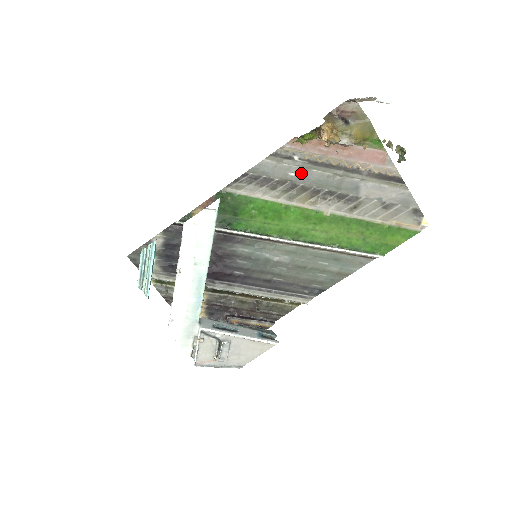
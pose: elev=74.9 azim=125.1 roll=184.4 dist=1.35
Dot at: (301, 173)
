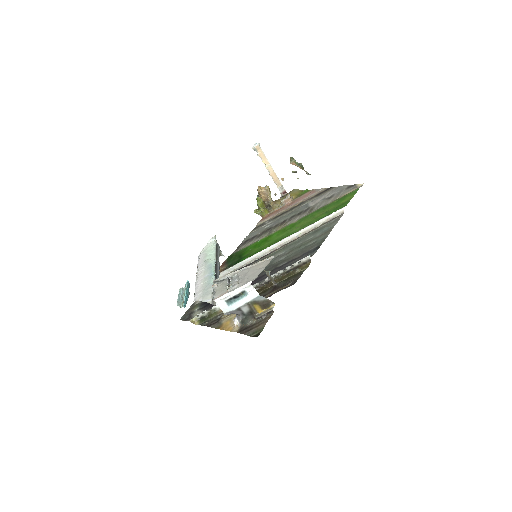
Dot at: (272, 223)
